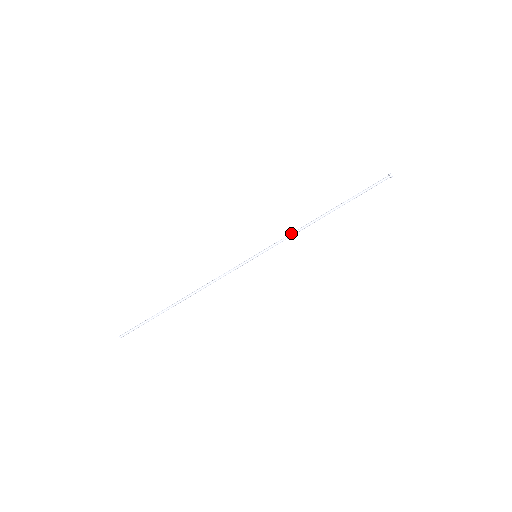
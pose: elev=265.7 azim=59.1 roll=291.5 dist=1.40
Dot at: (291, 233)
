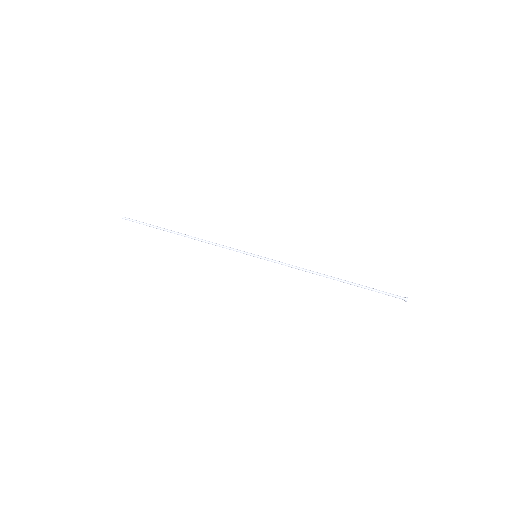
Dot at: occluded
